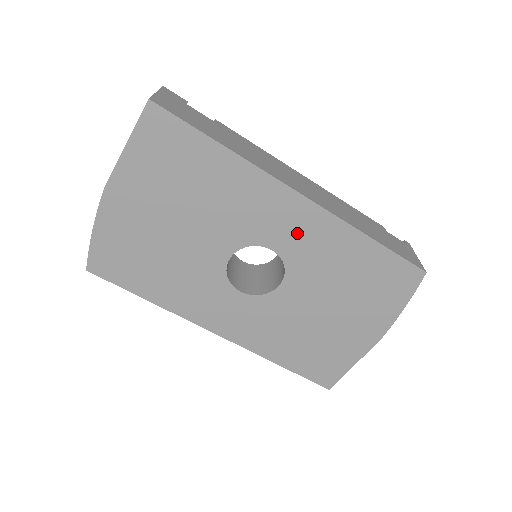
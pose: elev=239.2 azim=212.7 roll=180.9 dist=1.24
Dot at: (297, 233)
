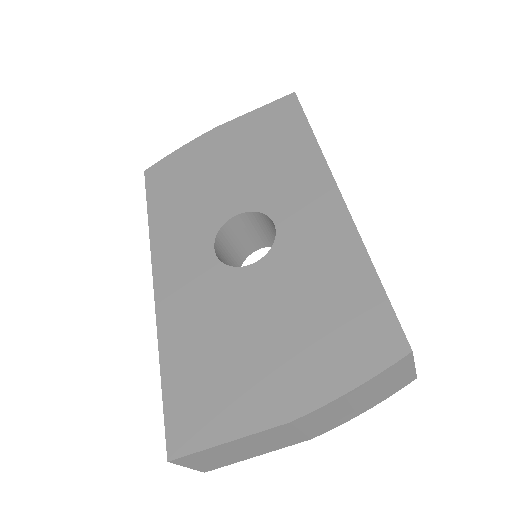
Dot at: (309, 222)
